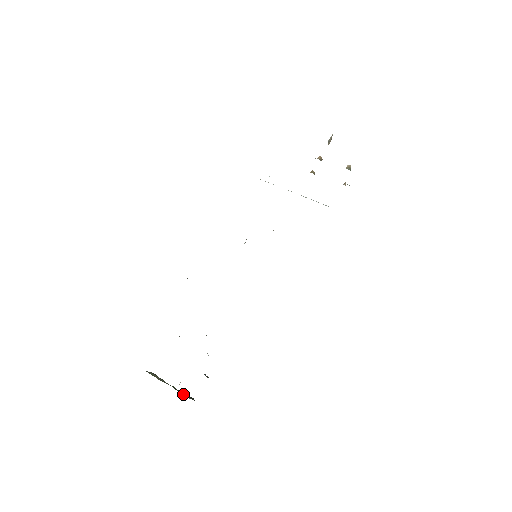
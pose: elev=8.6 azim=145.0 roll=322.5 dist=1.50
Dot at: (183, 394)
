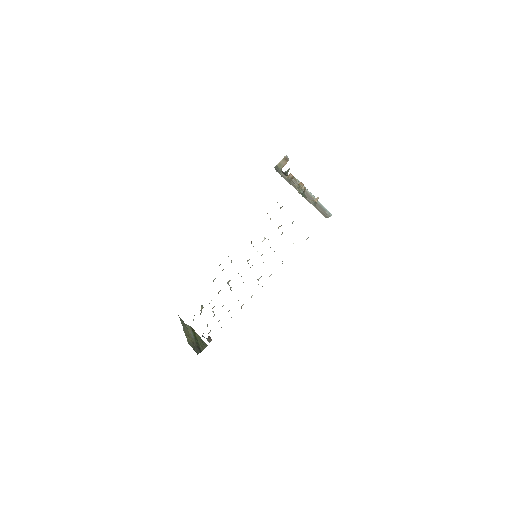
Dot at: (195, 347)
